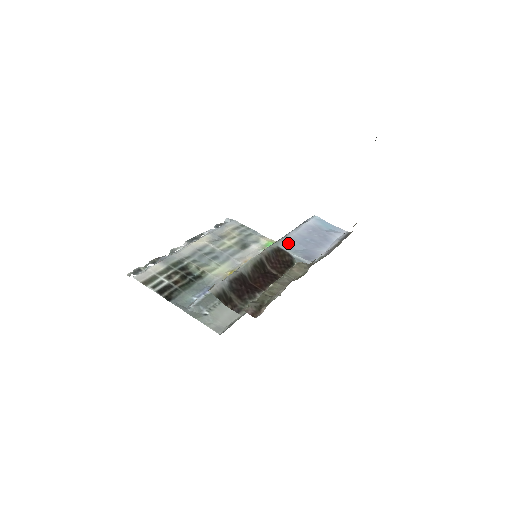
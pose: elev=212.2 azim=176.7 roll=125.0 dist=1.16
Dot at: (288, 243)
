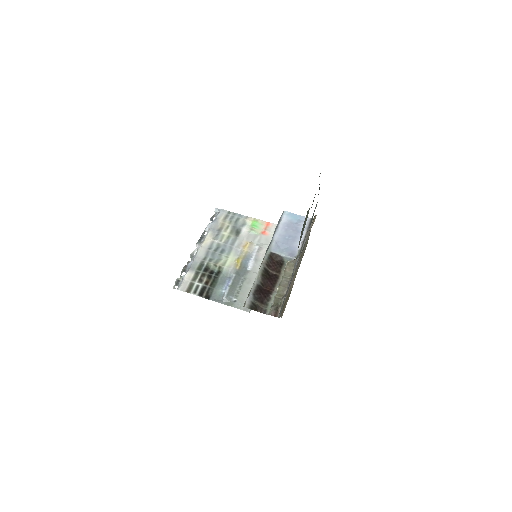
Dot at: (276, 246)
